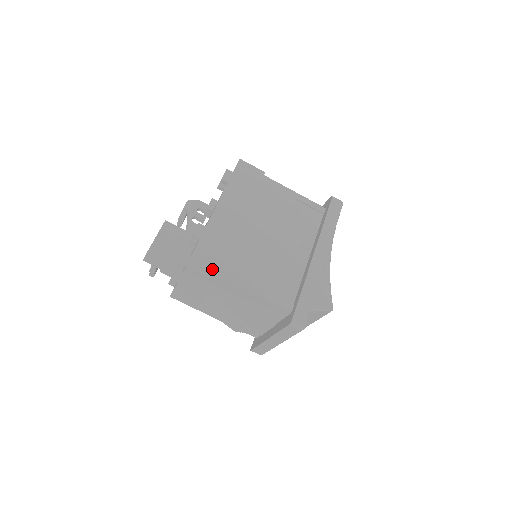
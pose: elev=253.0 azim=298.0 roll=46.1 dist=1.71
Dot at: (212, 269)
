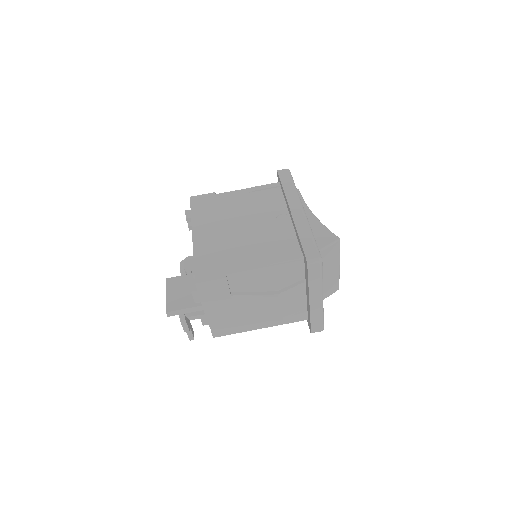
Dot at: (217, 272)
